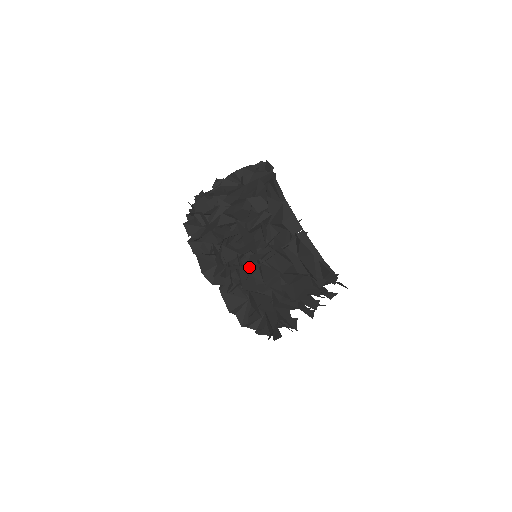
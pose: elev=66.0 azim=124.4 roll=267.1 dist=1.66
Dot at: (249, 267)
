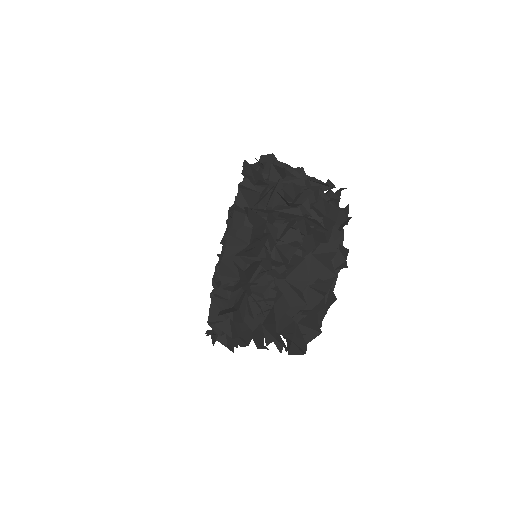
Dot at: occluded
